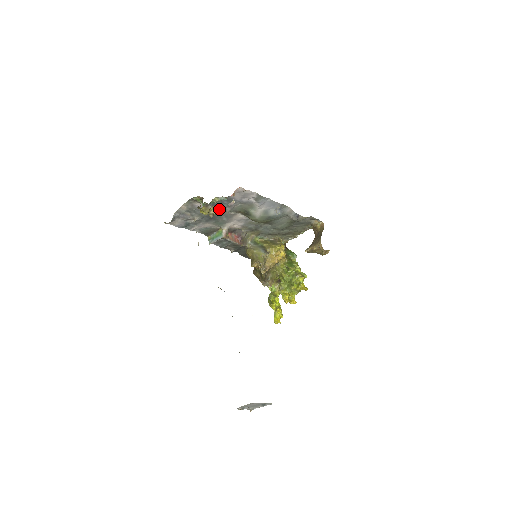
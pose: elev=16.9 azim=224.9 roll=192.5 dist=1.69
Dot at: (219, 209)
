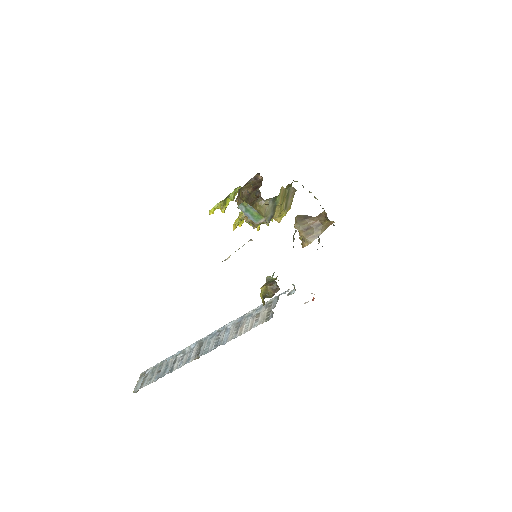
Dot at: occluded
